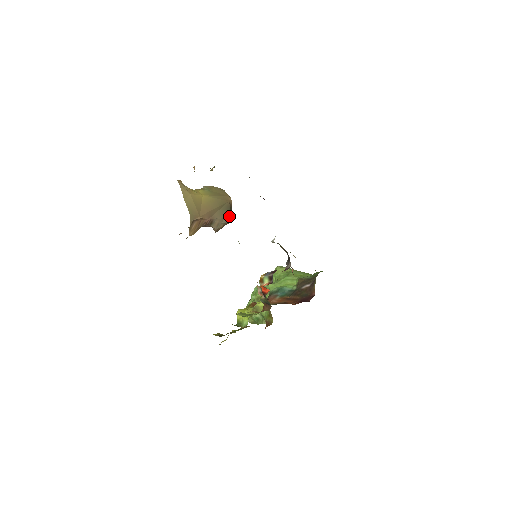
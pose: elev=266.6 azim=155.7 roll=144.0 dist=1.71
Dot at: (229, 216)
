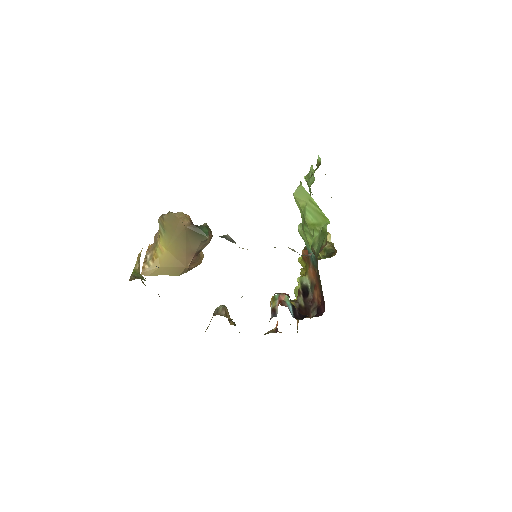
Dot at: (201, 237)
